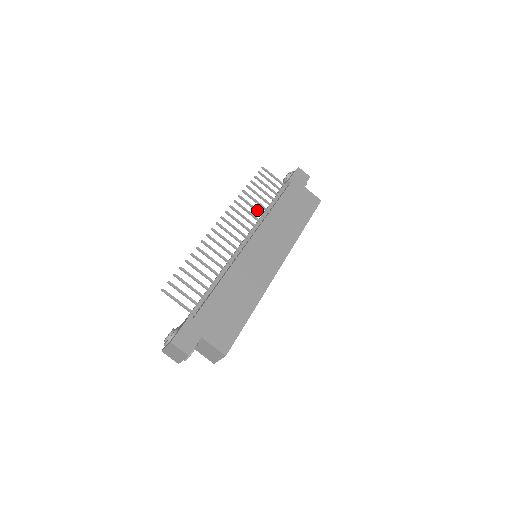
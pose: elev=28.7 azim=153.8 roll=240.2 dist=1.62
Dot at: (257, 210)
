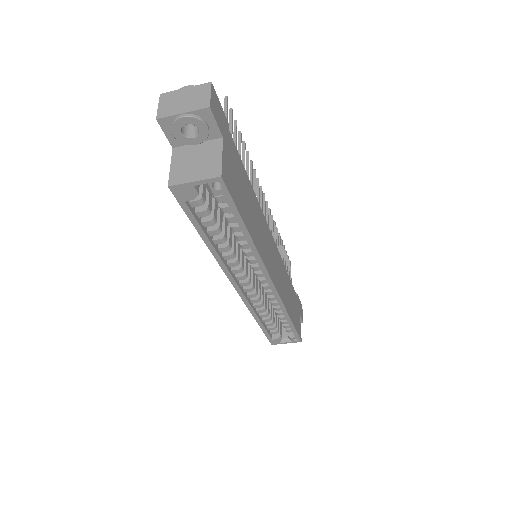
Dot at: occluded
